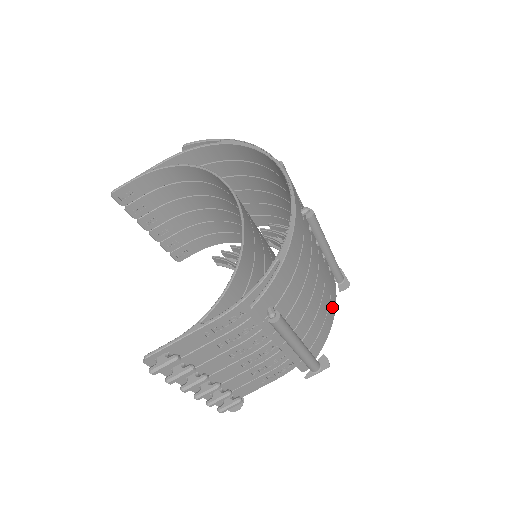
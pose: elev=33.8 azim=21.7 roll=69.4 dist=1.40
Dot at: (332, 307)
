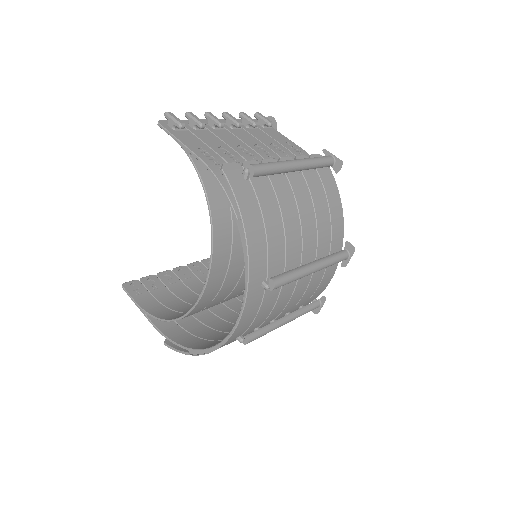
Dot at: occluded
